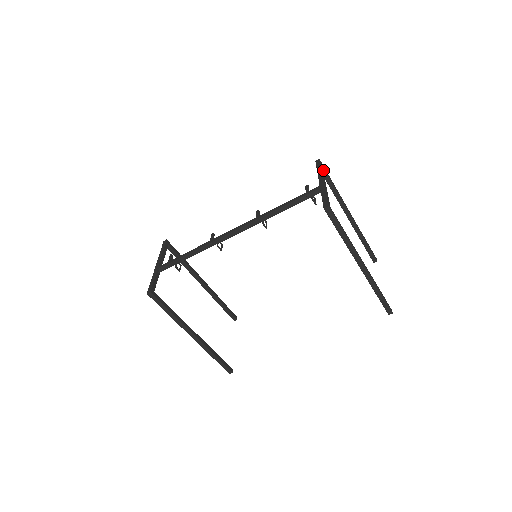
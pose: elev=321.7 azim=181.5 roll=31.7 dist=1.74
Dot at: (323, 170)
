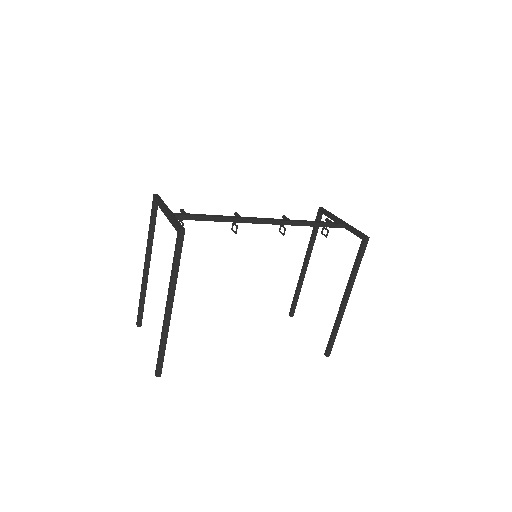
Dot at: (321, 217)
